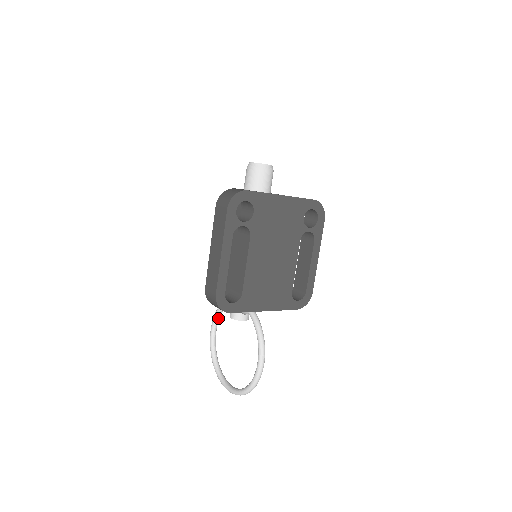
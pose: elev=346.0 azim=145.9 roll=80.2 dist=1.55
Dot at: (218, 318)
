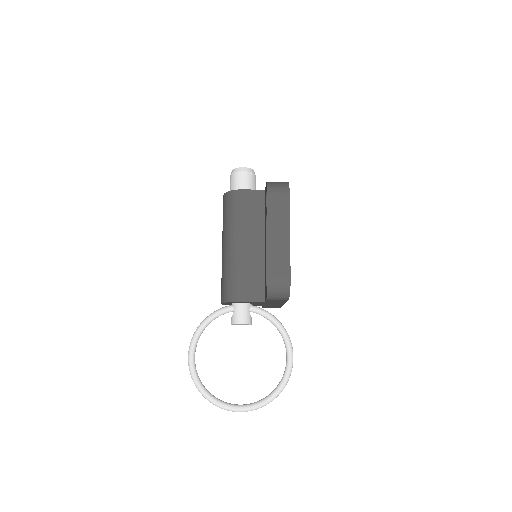
Dot at: (198, 339)
